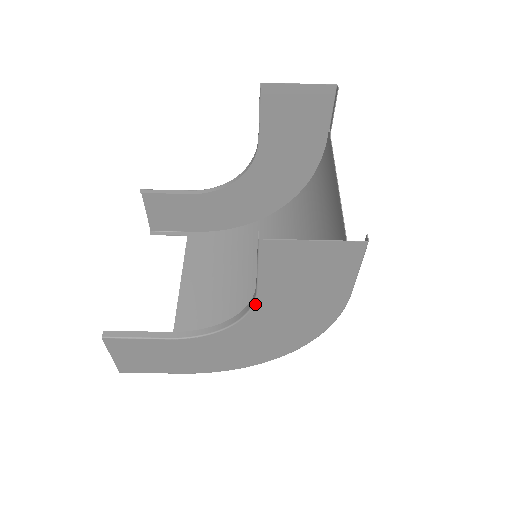
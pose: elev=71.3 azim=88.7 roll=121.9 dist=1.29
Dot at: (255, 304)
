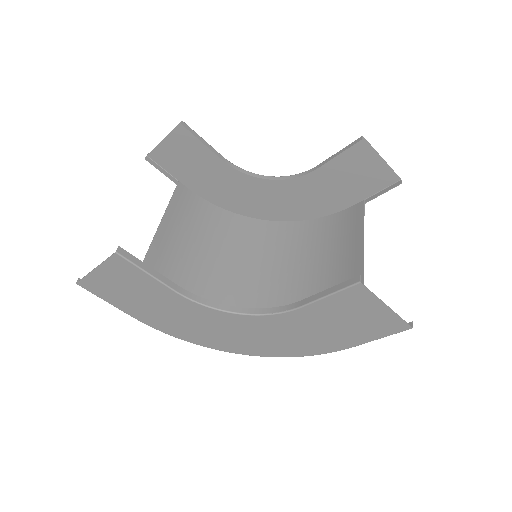
Dot at: (284, 313)
